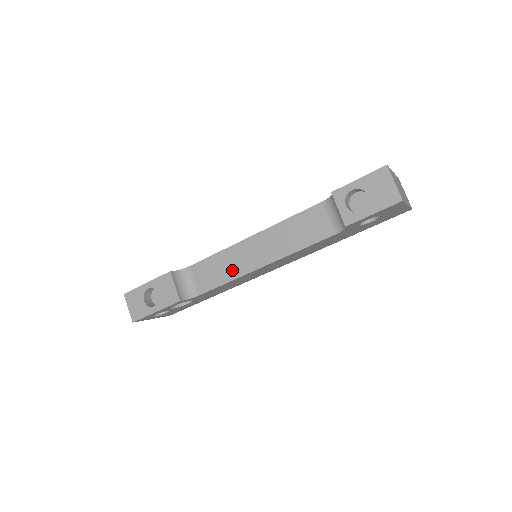
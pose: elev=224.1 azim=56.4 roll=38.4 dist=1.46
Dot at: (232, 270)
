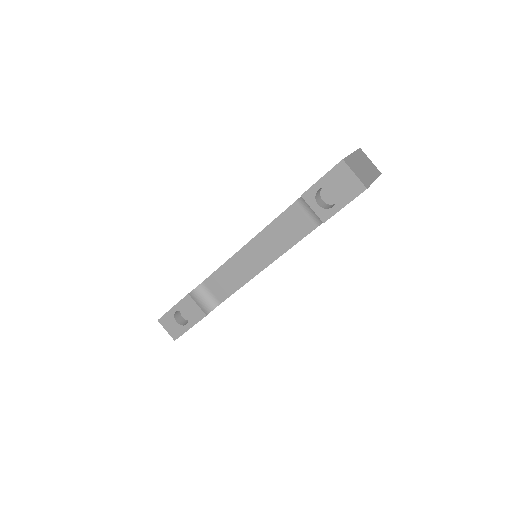
Dot at: (240, 277)
